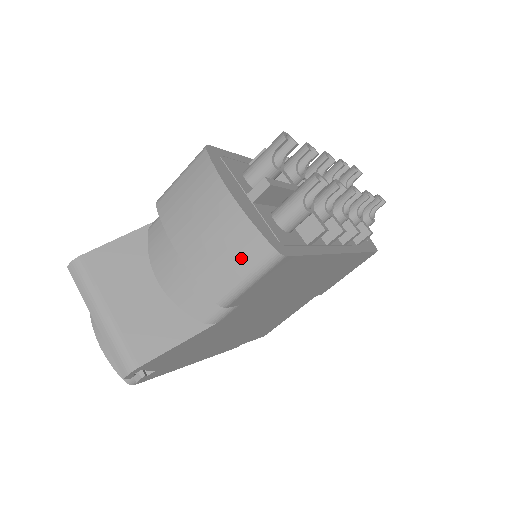
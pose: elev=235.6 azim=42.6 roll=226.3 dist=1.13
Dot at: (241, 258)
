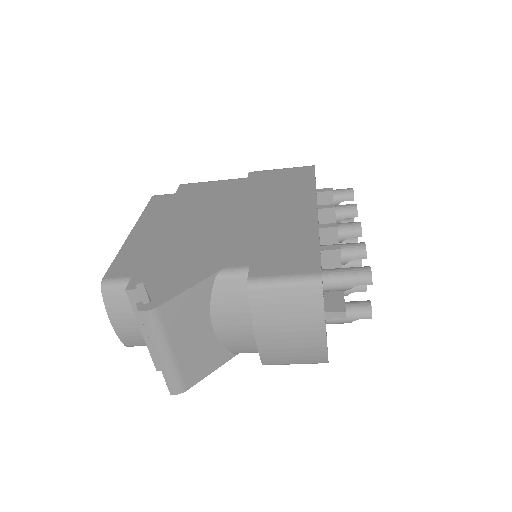
Dot at: (303, 358)
